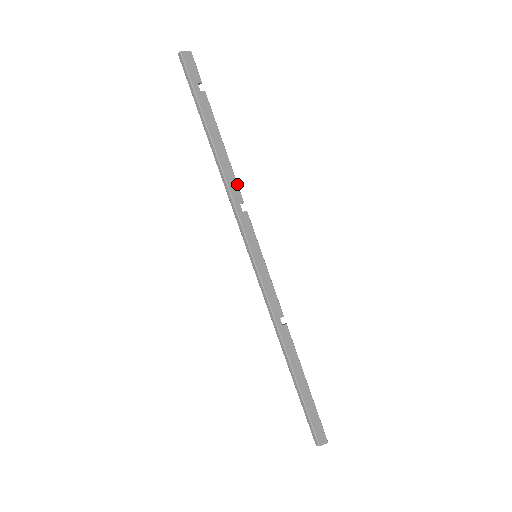
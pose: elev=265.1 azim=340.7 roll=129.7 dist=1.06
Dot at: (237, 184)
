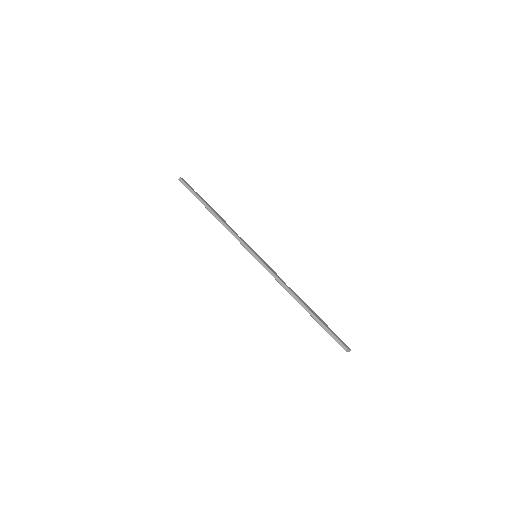
Dot at: (230, 227)
